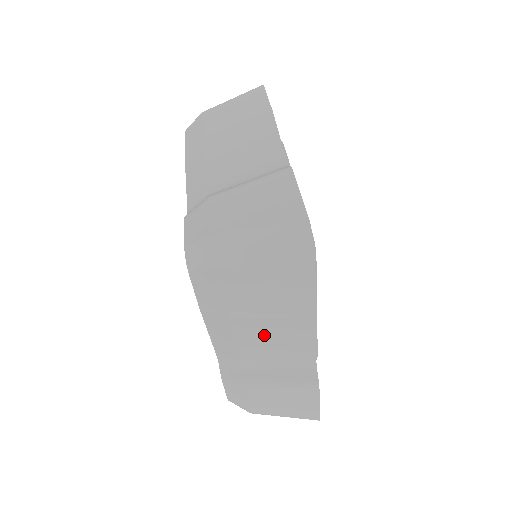
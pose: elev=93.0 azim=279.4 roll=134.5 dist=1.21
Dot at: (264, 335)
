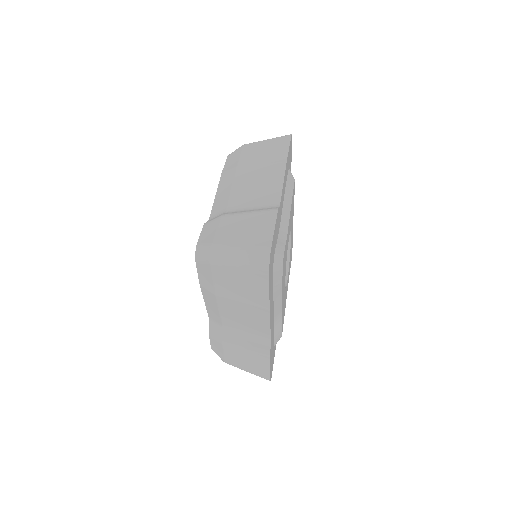
Dot at: (252, 179)
